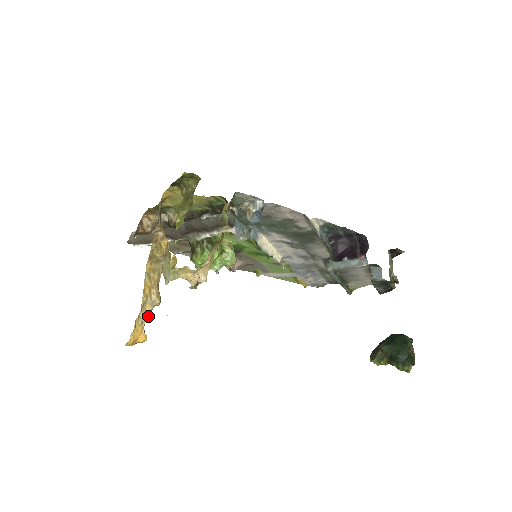
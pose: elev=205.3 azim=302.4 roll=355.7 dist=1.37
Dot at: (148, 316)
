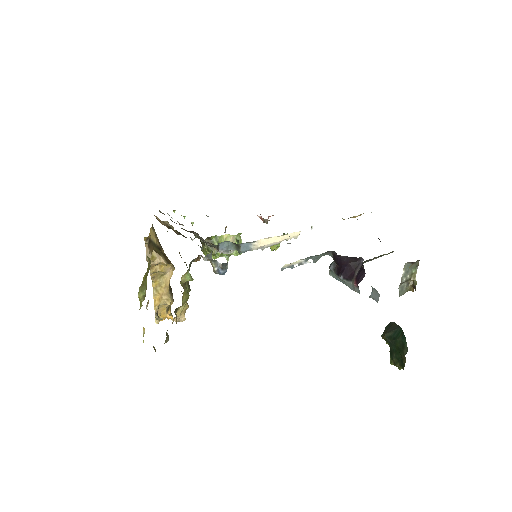
Dot at: occluded
